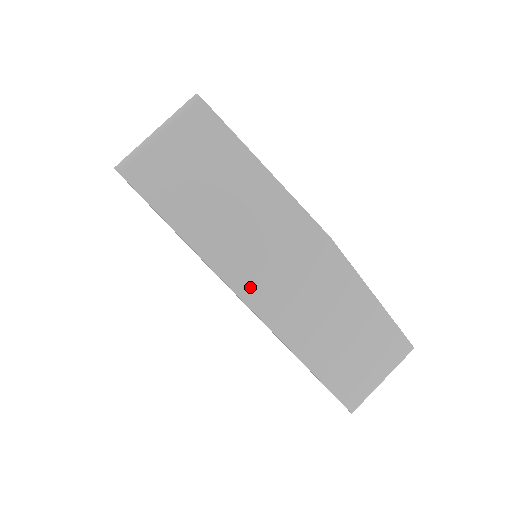
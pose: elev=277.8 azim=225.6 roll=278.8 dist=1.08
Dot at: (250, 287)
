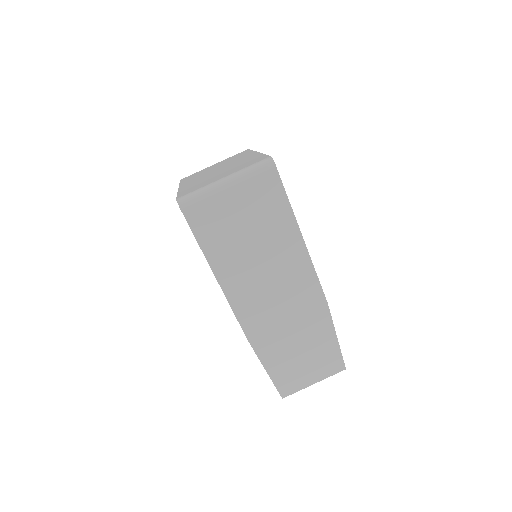
Dot at: (252, 322)
